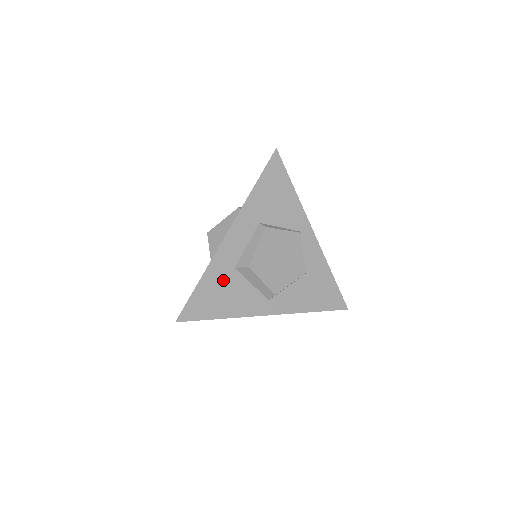
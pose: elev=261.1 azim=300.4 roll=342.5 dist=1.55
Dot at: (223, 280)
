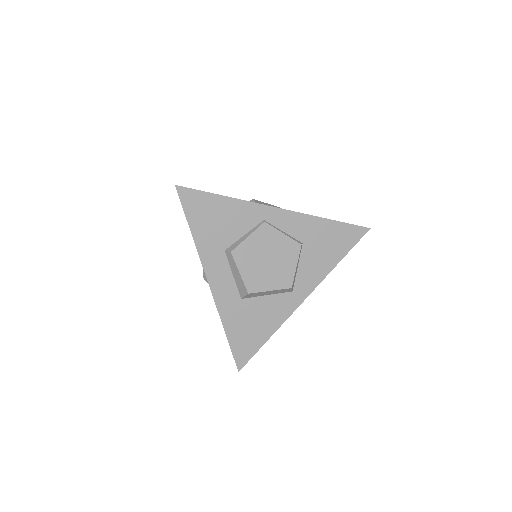
Dot at: (242, 315)
